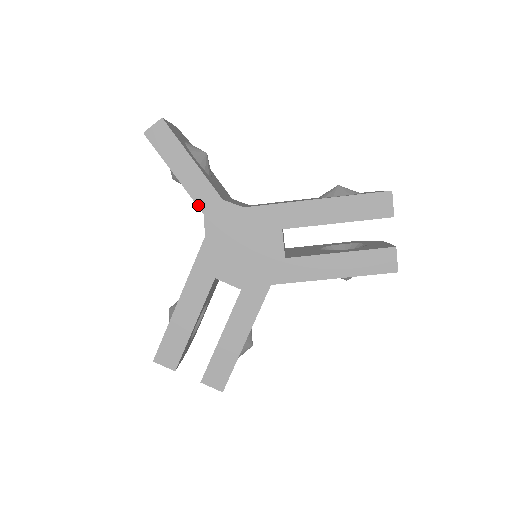
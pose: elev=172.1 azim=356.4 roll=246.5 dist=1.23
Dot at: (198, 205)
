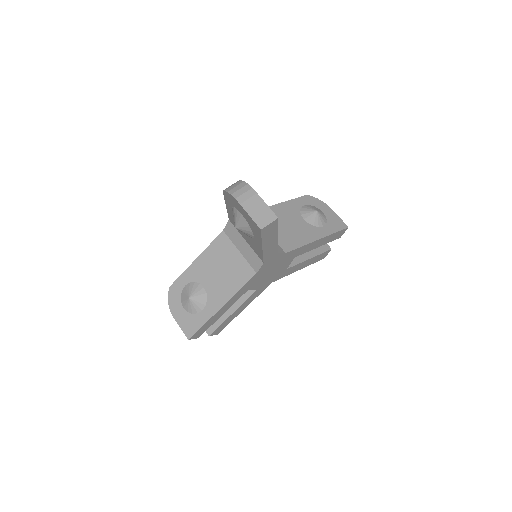
Dot at: (264, 260)
